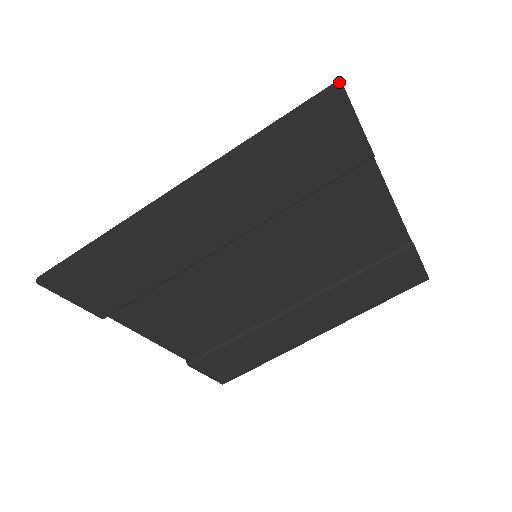
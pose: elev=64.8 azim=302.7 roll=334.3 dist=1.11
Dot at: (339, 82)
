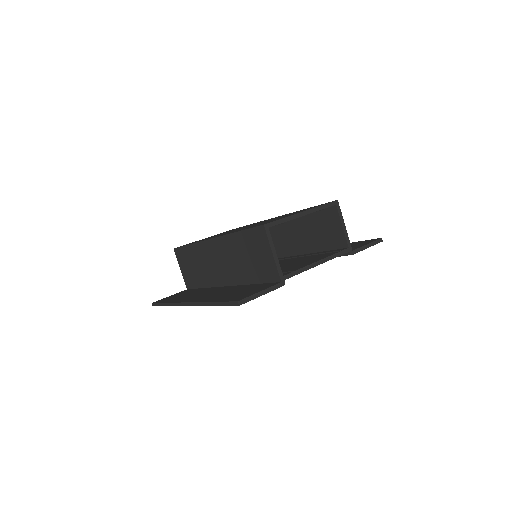
Dot at: (238, 304)
